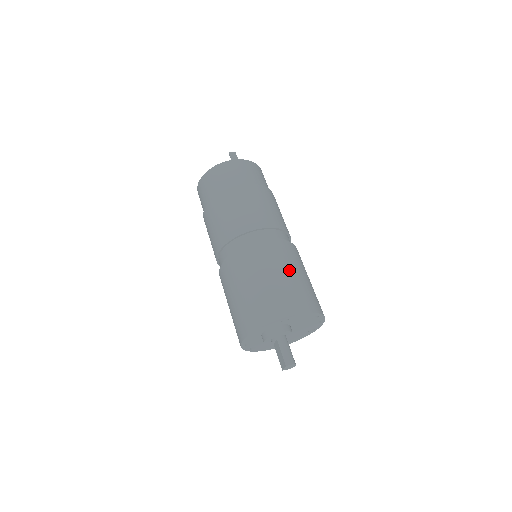
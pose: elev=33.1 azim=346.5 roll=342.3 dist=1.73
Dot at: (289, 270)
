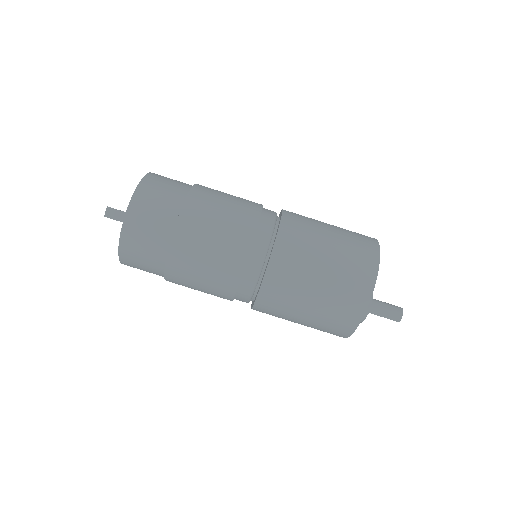
Dot at: (317, 266)
